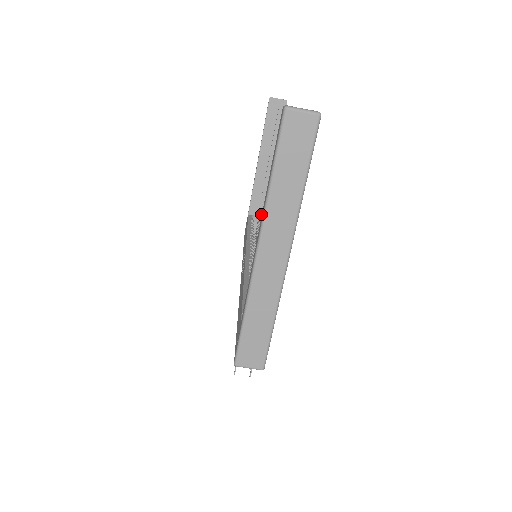
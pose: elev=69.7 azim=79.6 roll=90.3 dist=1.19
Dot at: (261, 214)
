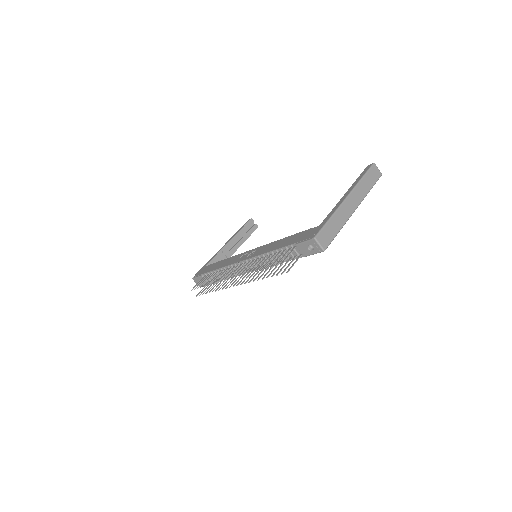
Dot at: occluded
